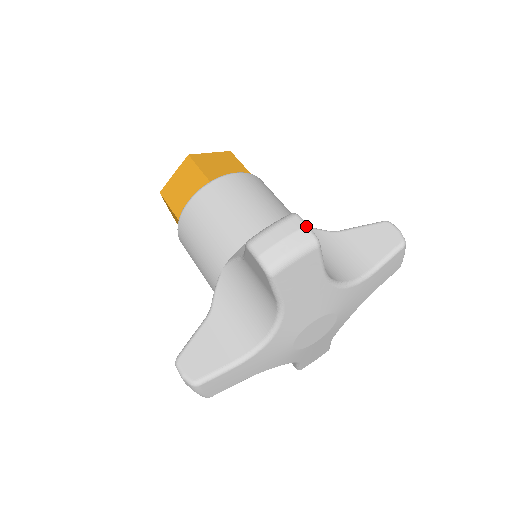
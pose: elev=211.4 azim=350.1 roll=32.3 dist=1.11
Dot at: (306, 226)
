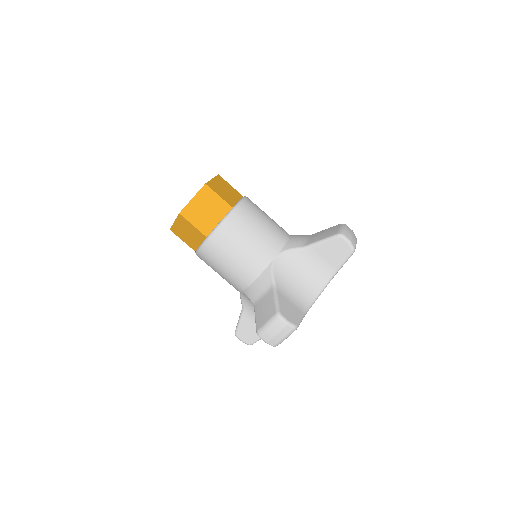
Dot at: (287, 325)
